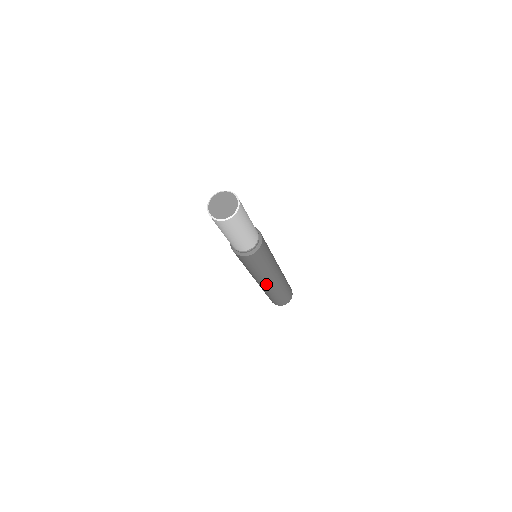
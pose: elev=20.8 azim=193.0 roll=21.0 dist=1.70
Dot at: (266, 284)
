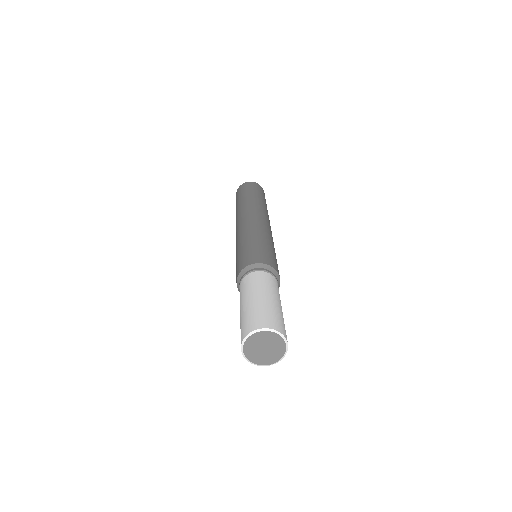
Dot at: occluded
